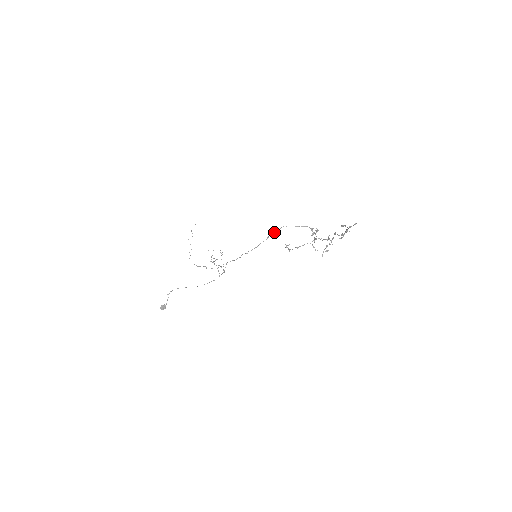
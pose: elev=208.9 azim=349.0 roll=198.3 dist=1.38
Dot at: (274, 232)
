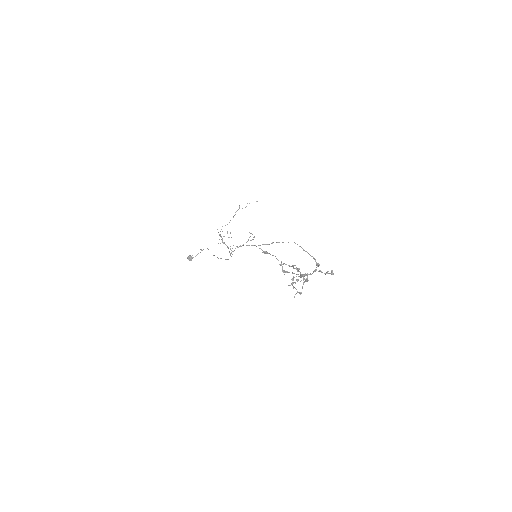
Dot at: occluded
